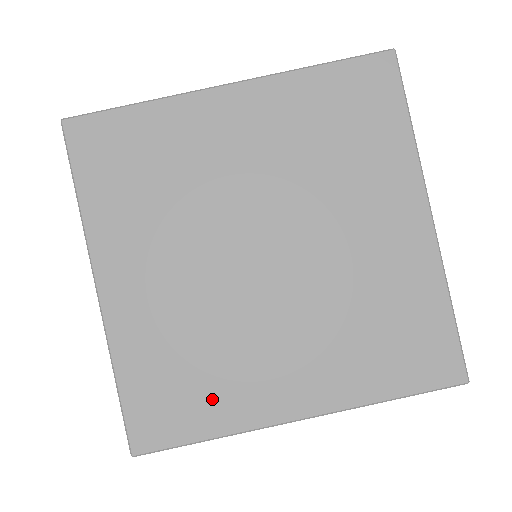
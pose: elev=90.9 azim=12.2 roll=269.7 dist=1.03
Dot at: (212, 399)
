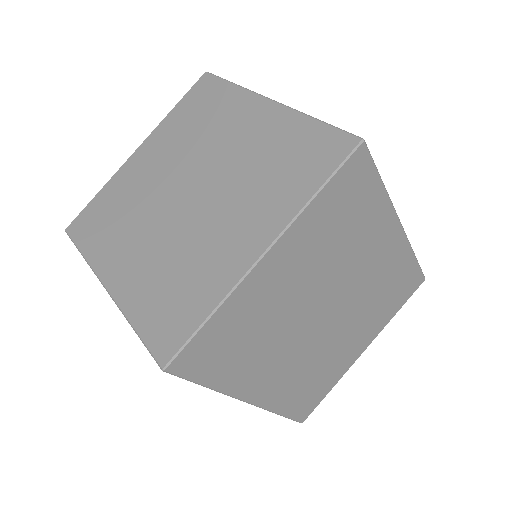
Dot at: (101, 238)
